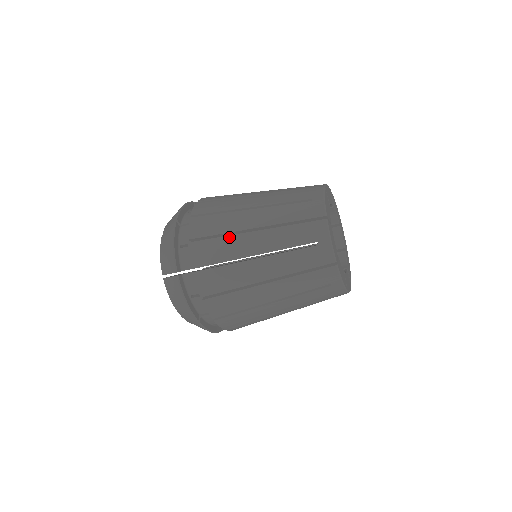
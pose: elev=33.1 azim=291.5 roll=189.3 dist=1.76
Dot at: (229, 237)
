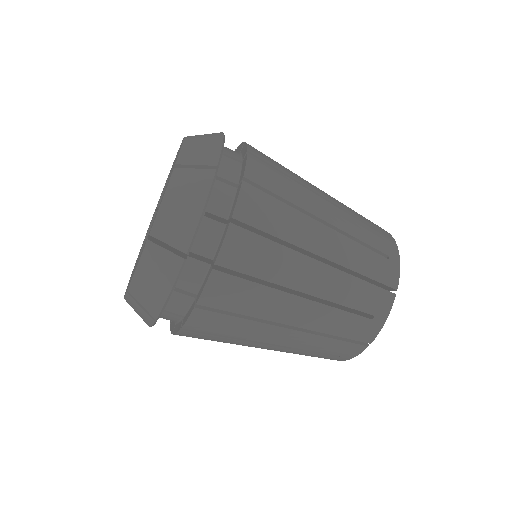
Dot at: (287, 250)
